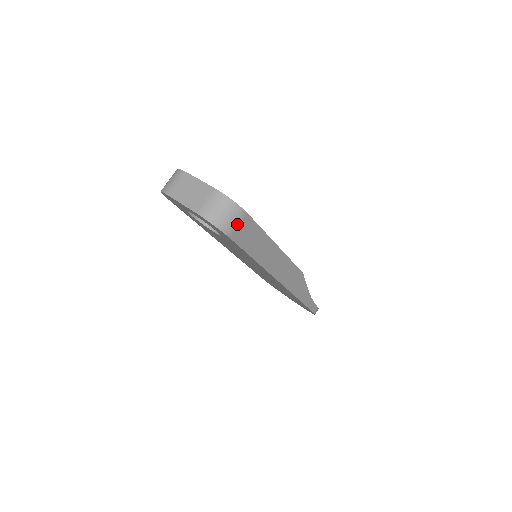
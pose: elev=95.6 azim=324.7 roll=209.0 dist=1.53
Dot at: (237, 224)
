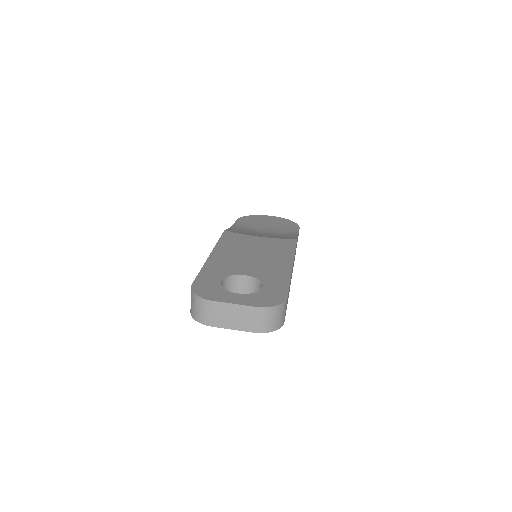
Dot at: (285, 311)
